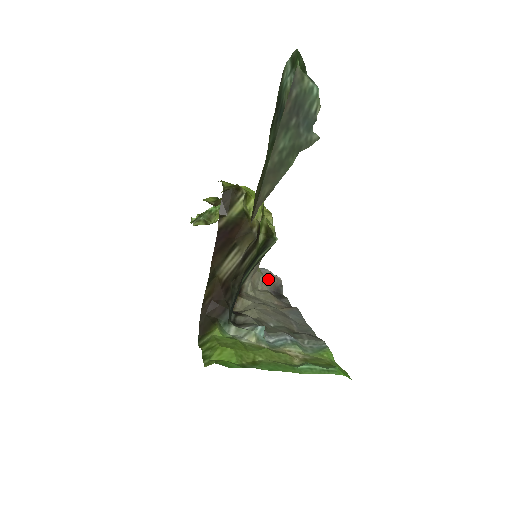
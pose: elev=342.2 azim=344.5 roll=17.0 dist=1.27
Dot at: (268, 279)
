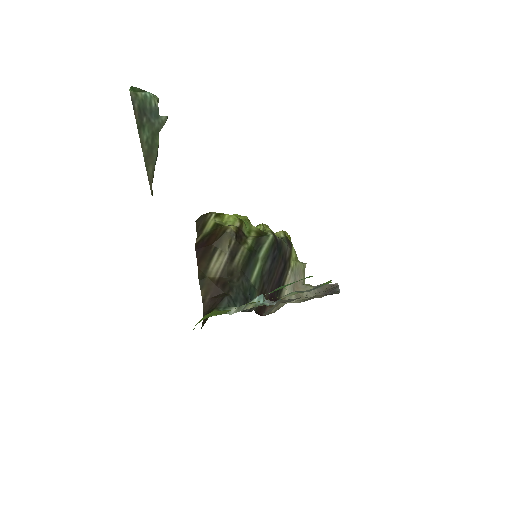
Dot at: (322, 289)
